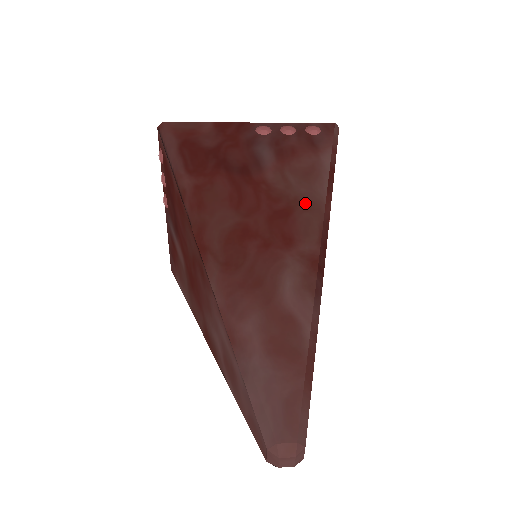
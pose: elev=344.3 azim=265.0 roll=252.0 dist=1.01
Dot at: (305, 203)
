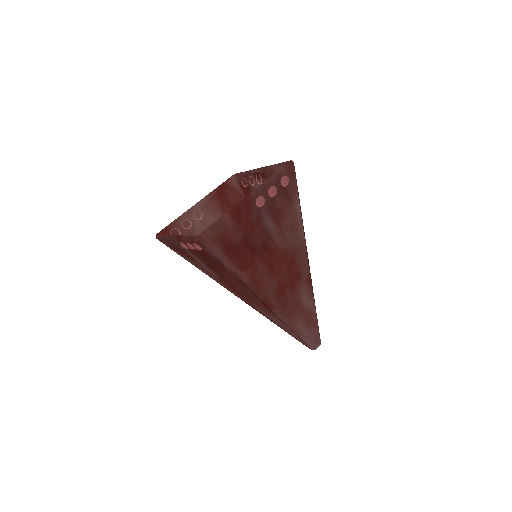
Dot at: (298, 249)
